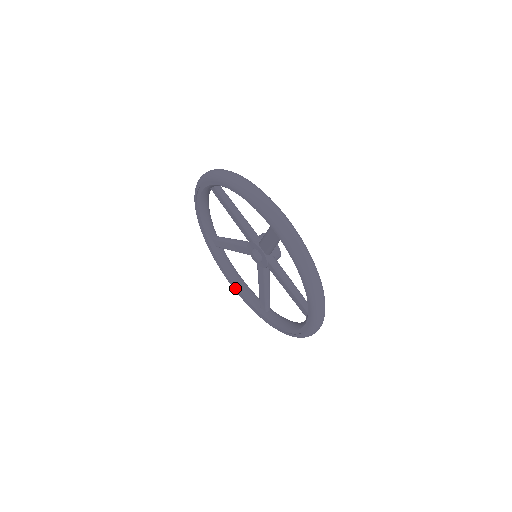
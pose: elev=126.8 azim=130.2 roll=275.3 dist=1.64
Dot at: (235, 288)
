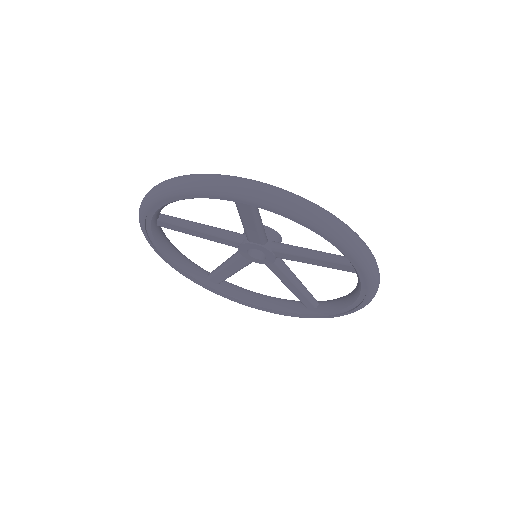
Dot at: (269, 310)
